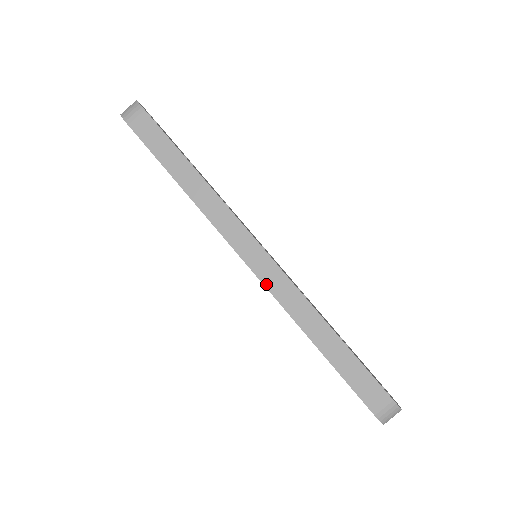
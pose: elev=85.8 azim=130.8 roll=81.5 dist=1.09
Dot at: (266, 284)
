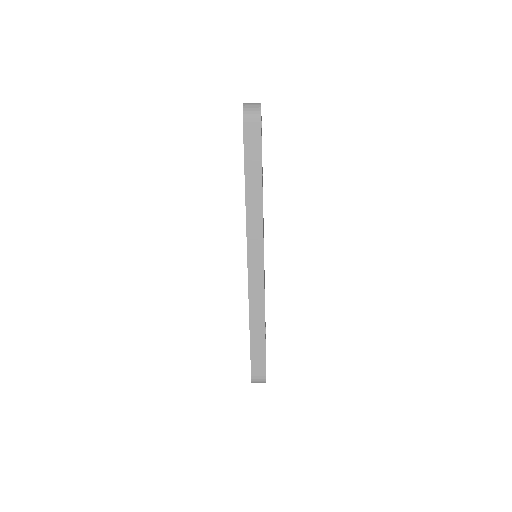
Dot at: (250, 281)
